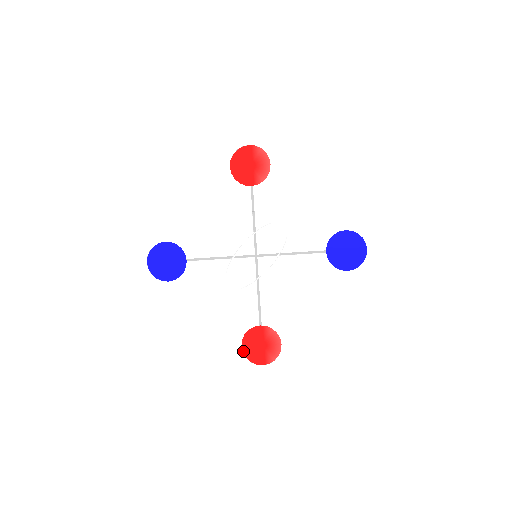
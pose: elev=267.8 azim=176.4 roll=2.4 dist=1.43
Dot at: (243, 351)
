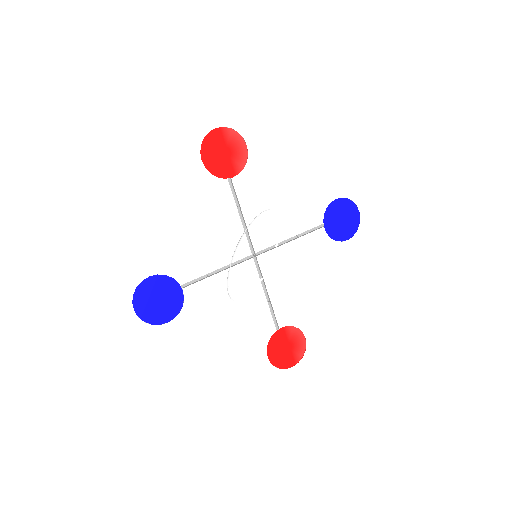
Dot at: (270, 362)
